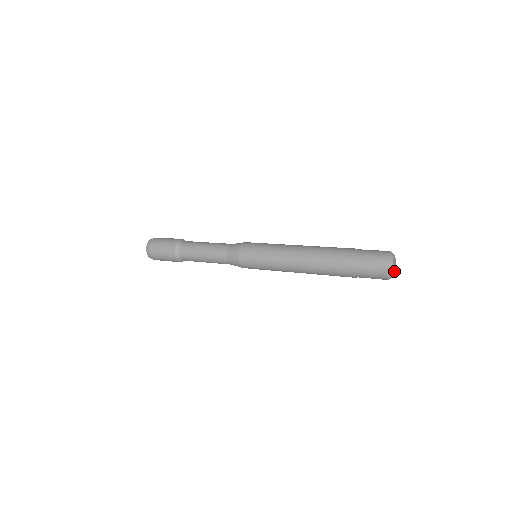
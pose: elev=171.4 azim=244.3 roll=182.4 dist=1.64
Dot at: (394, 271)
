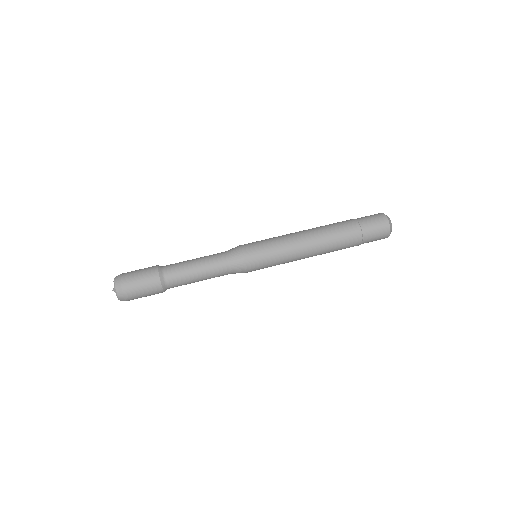
Dot at: occluded
